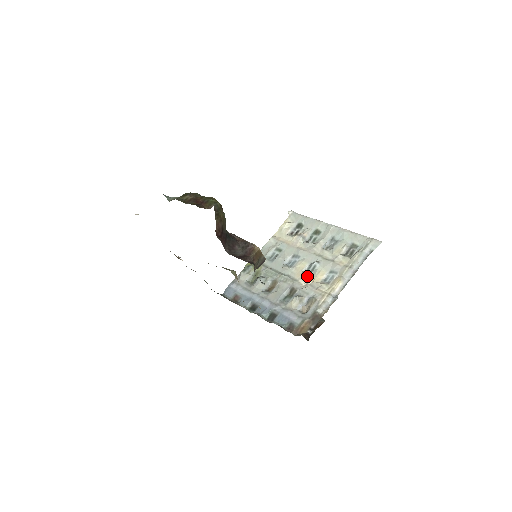
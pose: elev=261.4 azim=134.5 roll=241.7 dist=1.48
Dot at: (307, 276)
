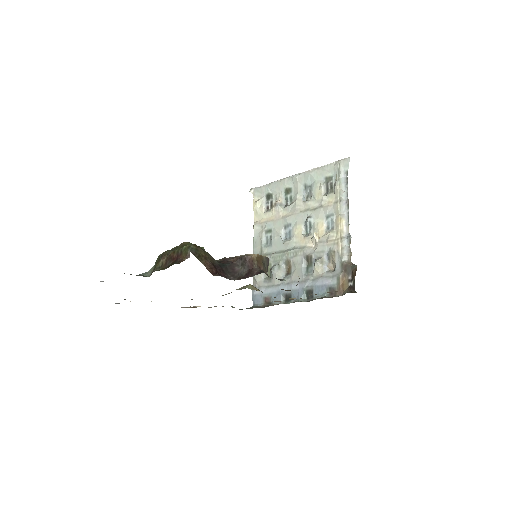
Dot at: (310, 236)
